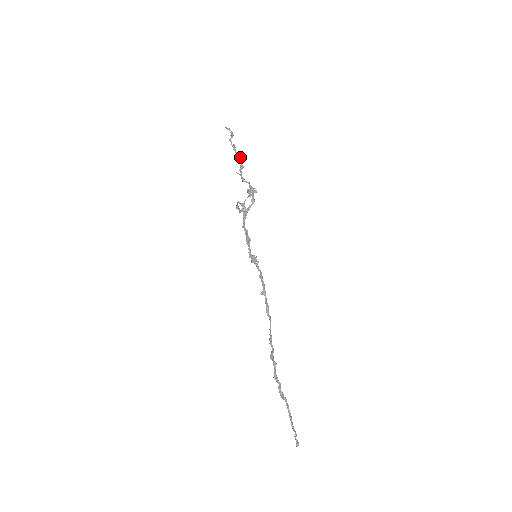
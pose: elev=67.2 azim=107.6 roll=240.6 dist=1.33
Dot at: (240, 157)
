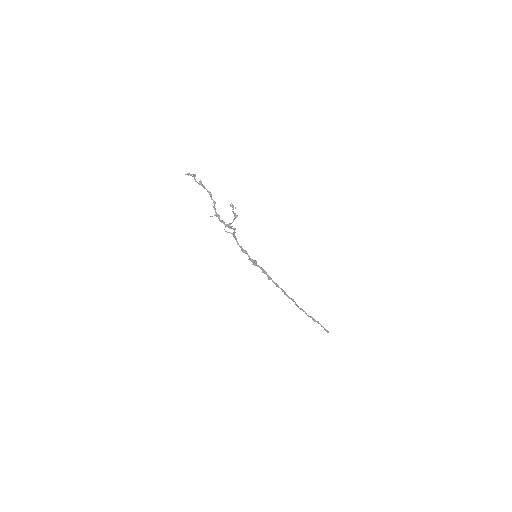
Dot at: occluded
